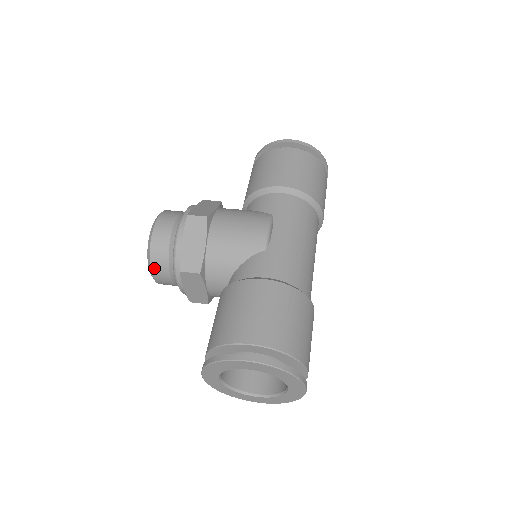
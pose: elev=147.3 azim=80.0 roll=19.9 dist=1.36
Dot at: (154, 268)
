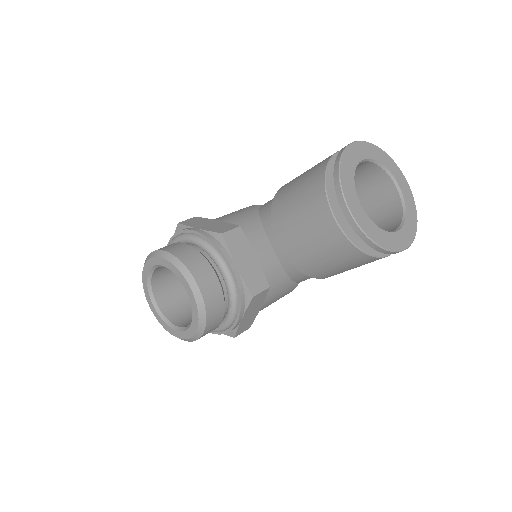
Dot at: (191, 268)
